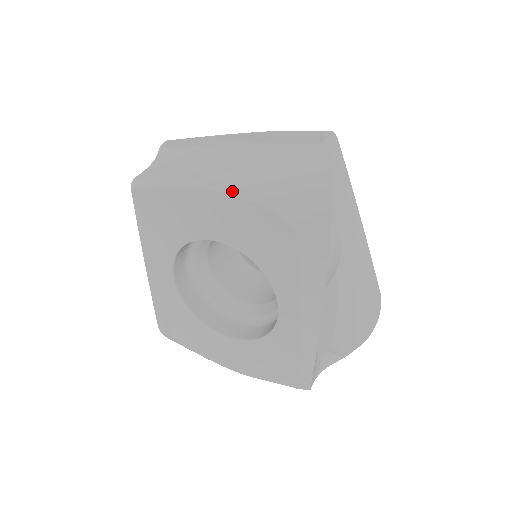
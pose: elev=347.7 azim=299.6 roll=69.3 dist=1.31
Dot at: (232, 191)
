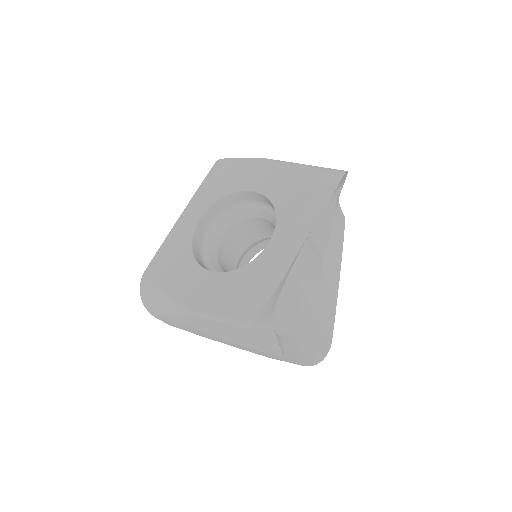
Dot at: (285, 162)
